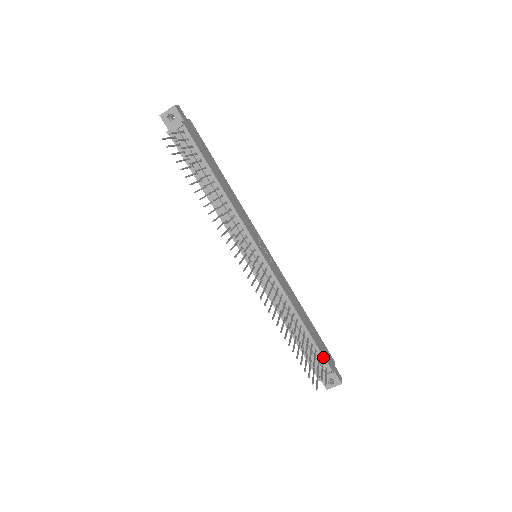
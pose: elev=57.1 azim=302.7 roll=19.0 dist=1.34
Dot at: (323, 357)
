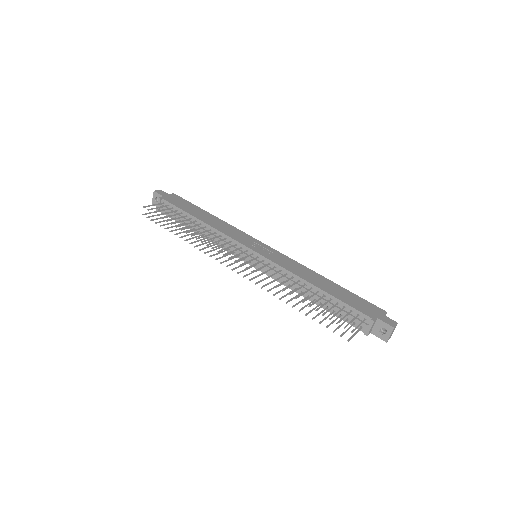
Dot at: (355, 309)
